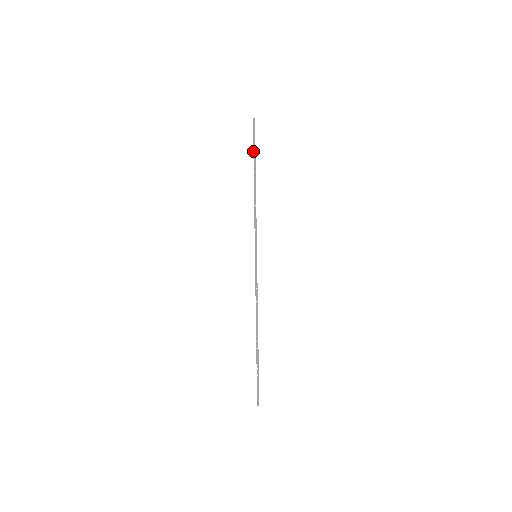
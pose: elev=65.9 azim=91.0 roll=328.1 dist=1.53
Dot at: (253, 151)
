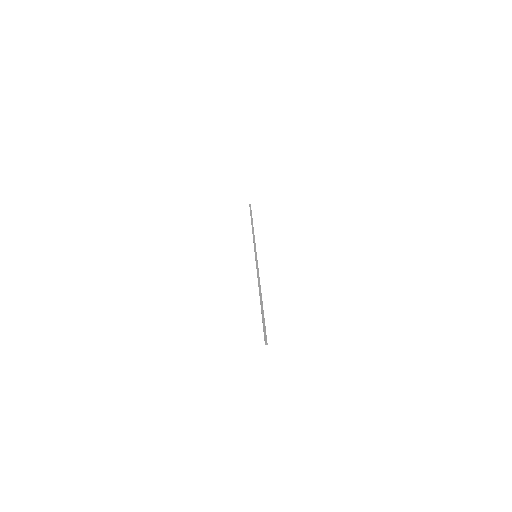
Dot at: (250, 214)
